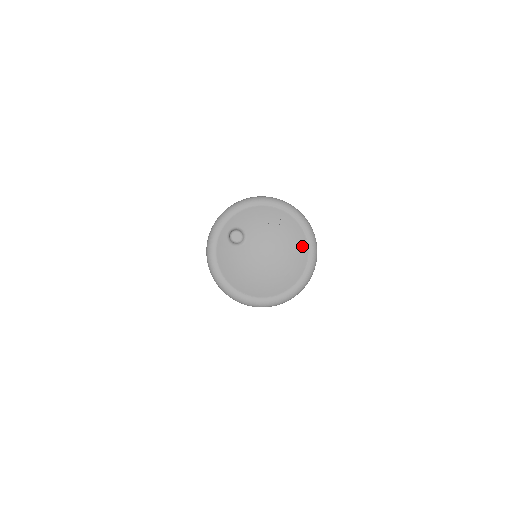
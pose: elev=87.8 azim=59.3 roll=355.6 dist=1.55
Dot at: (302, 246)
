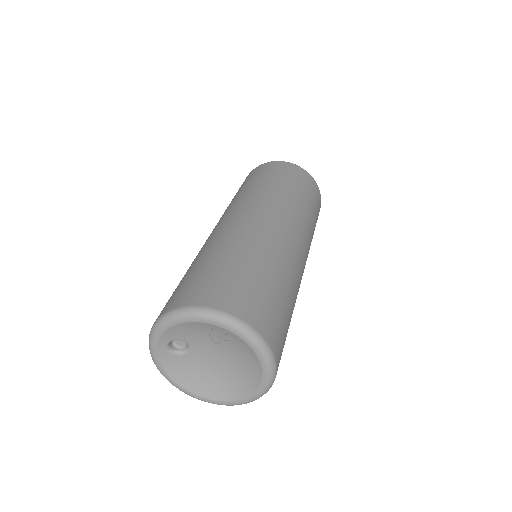
Dot at: (252, 356)
